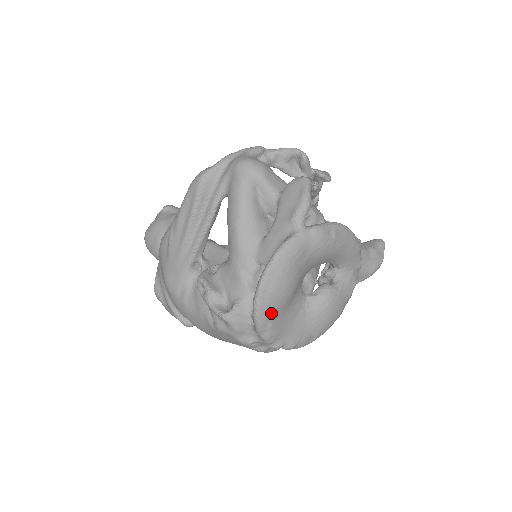
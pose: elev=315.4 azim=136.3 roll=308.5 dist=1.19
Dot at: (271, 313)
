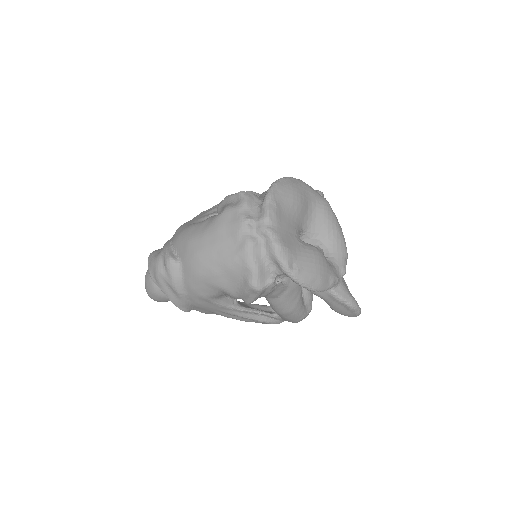
Dot at: (281, 196)
